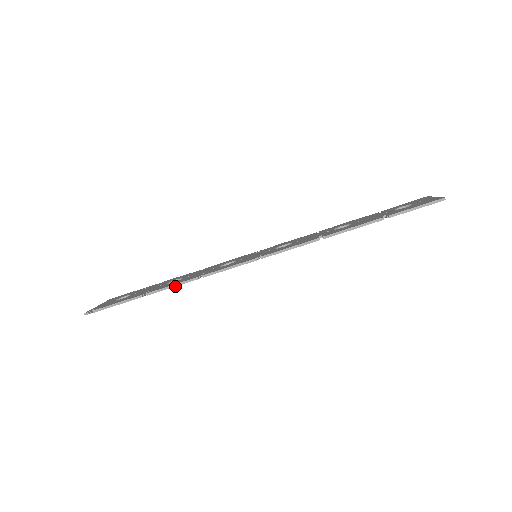
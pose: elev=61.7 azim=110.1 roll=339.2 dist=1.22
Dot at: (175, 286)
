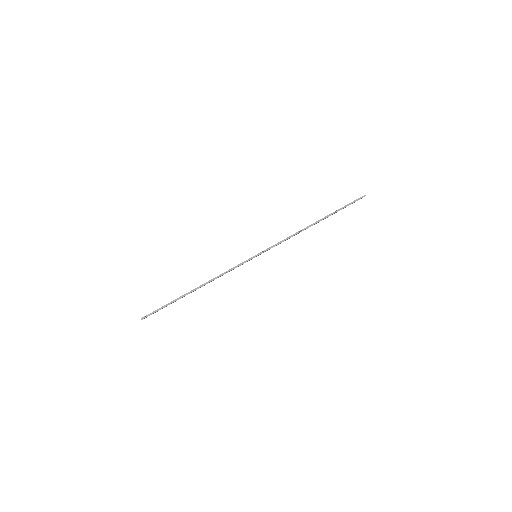
Dot at: (208, 282)
